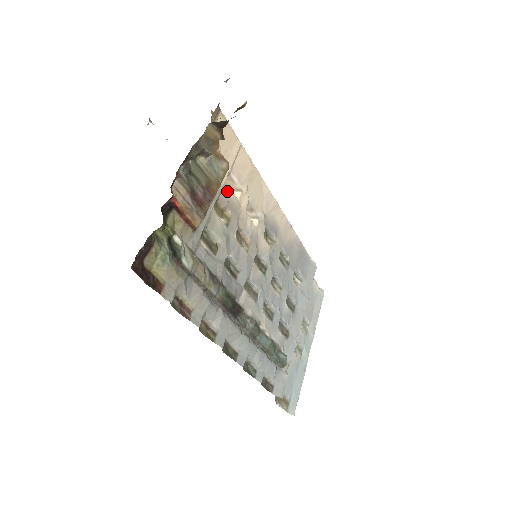
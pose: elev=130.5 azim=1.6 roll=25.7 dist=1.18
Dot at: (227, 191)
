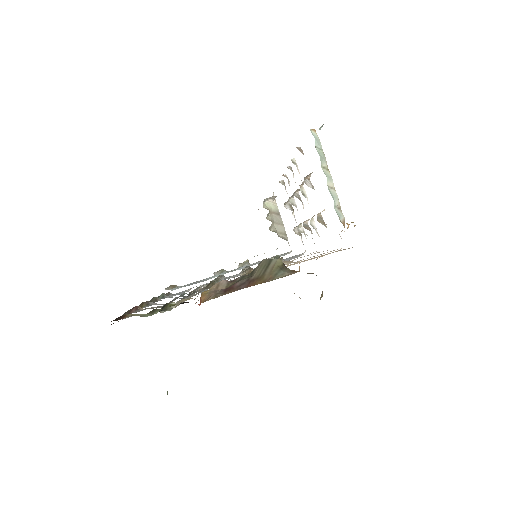
Dot at: occluded
